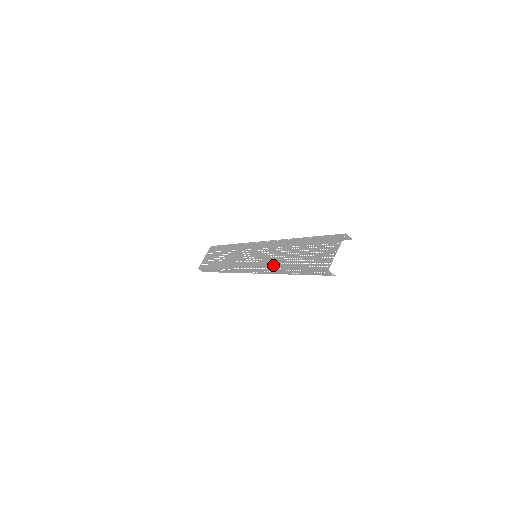
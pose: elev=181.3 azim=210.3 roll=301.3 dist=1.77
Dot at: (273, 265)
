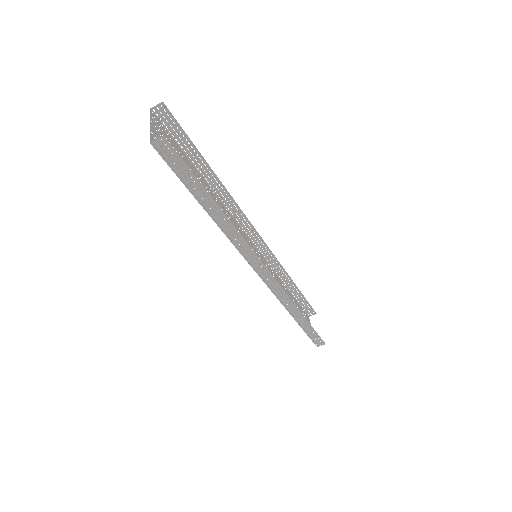
Dot at: (225, 232)
